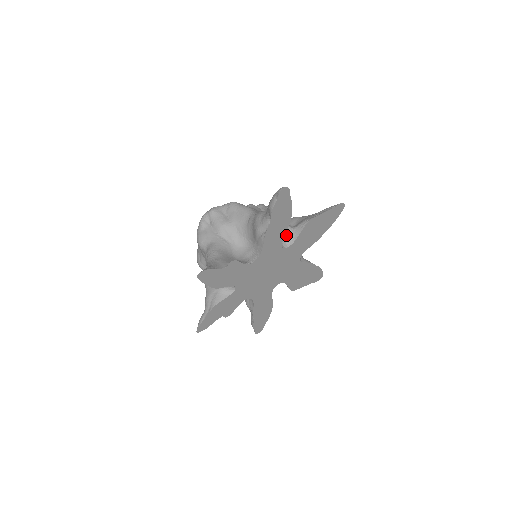
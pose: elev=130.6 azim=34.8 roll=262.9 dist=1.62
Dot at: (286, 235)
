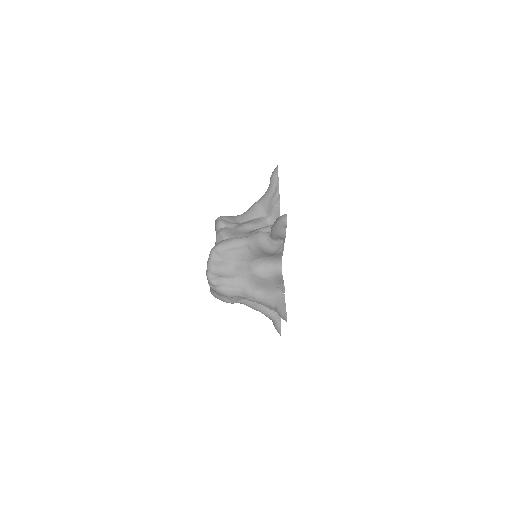
Dot at: occluded
